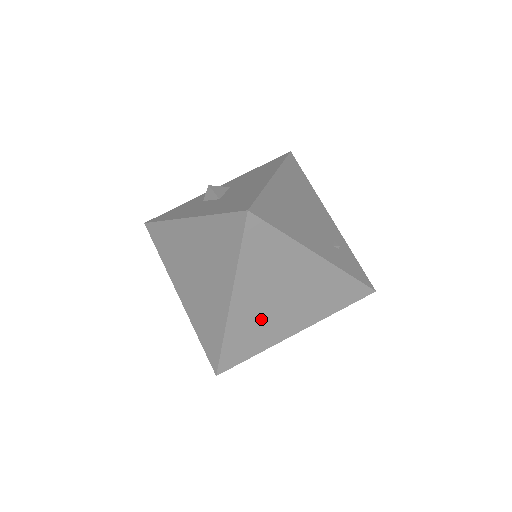
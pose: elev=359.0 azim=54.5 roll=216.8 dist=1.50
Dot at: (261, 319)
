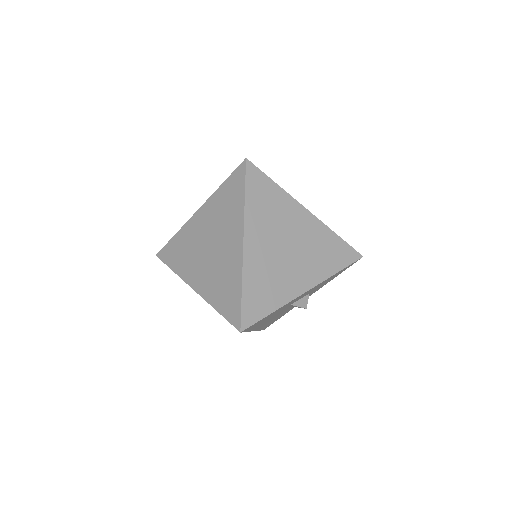
Dot at: (272, 267)
